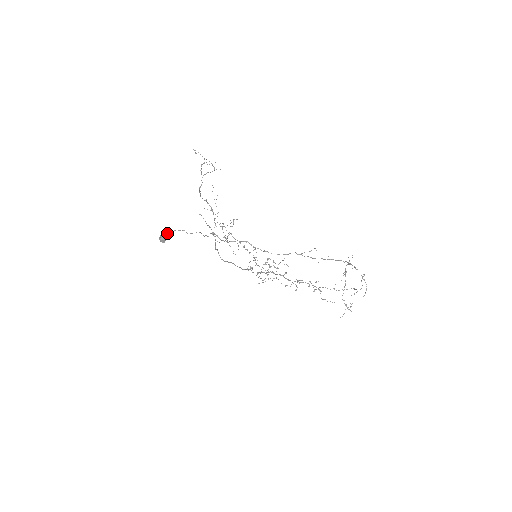
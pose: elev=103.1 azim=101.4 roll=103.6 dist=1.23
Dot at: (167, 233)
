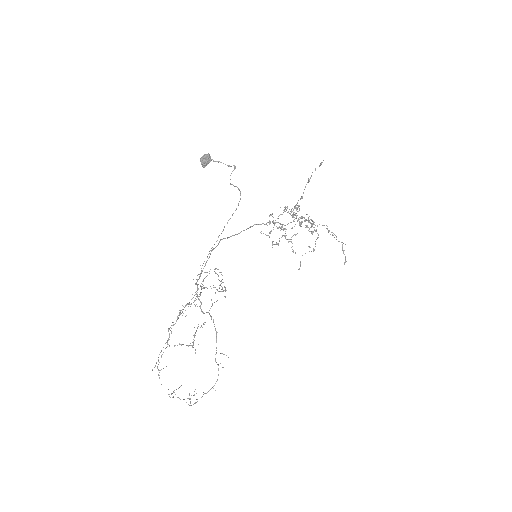
Dot at: occluded
